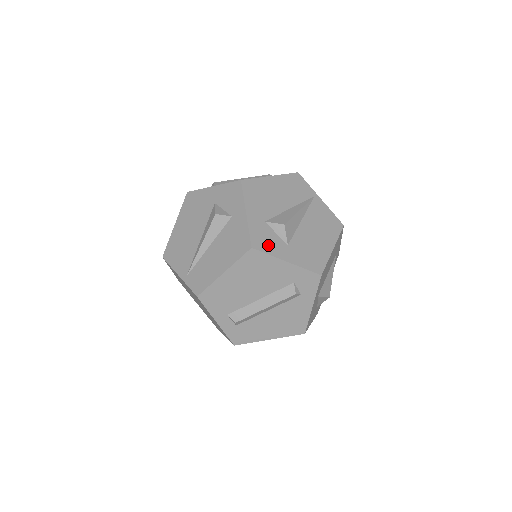
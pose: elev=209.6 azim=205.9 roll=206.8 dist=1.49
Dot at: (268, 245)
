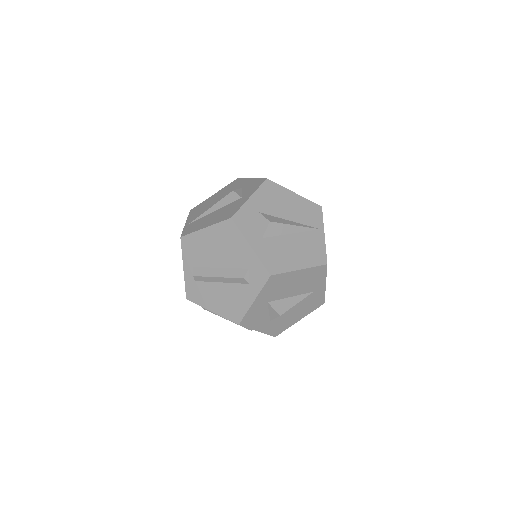
Dot at: (246, 226)
